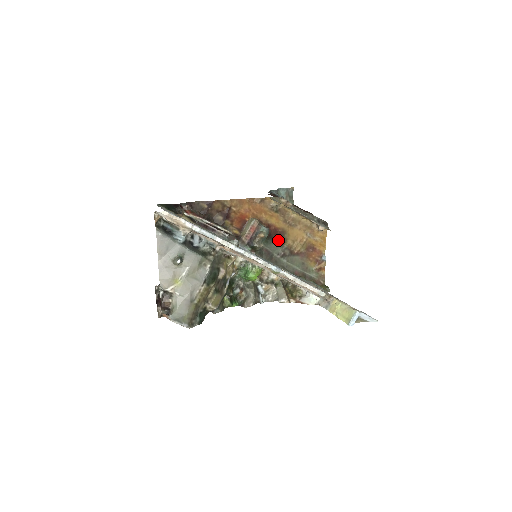
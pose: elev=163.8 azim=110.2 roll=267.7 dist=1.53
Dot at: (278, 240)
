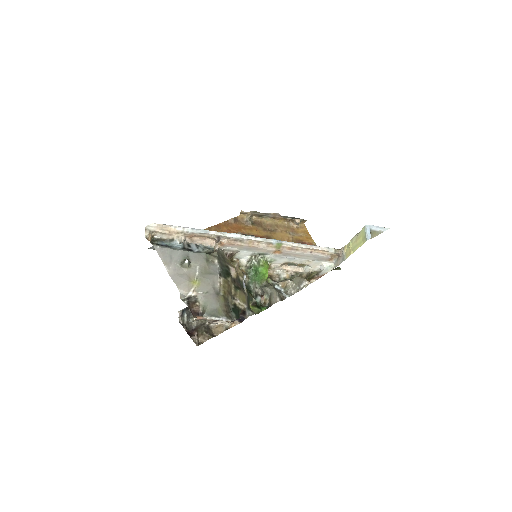
Dot at: occluded
